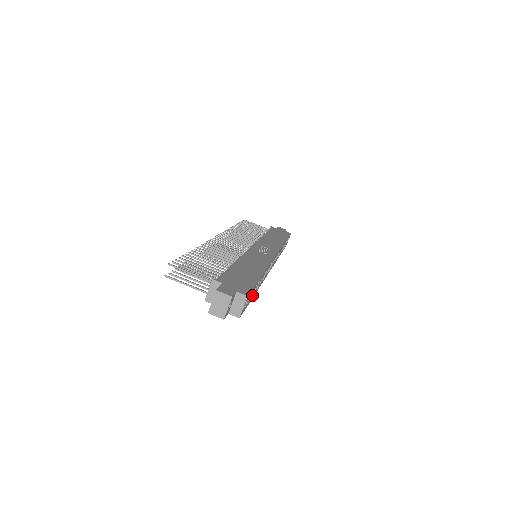
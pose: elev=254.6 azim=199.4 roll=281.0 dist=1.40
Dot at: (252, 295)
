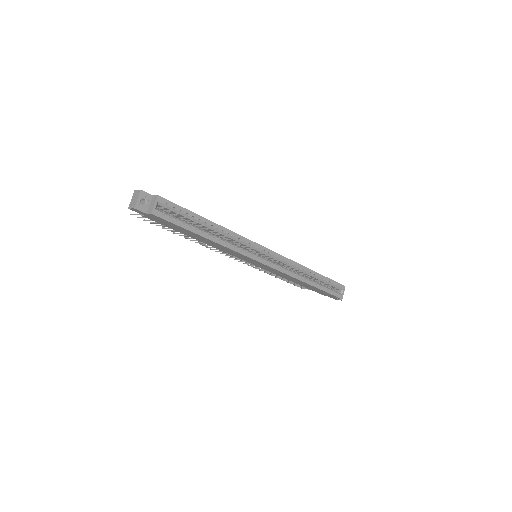
Dot at: (191, 226)
